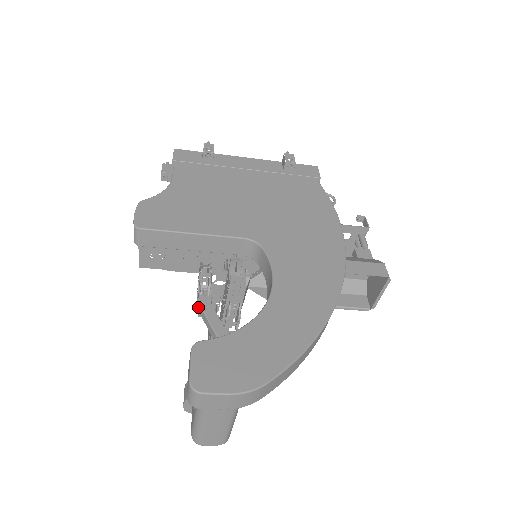
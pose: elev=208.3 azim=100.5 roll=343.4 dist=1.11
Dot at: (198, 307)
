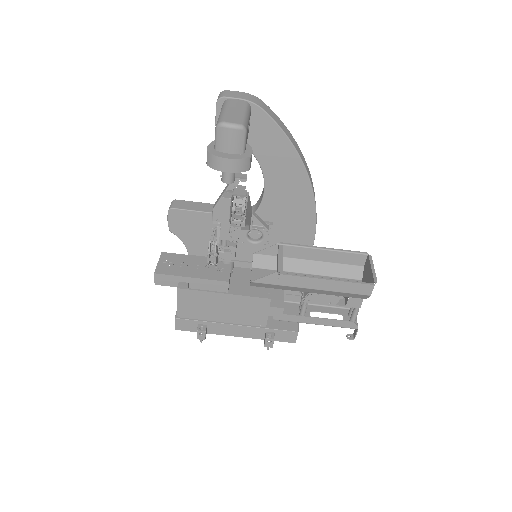
Dot at: (213, 206)
